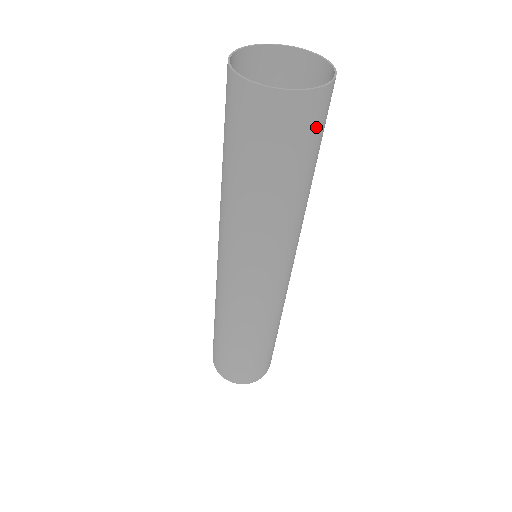
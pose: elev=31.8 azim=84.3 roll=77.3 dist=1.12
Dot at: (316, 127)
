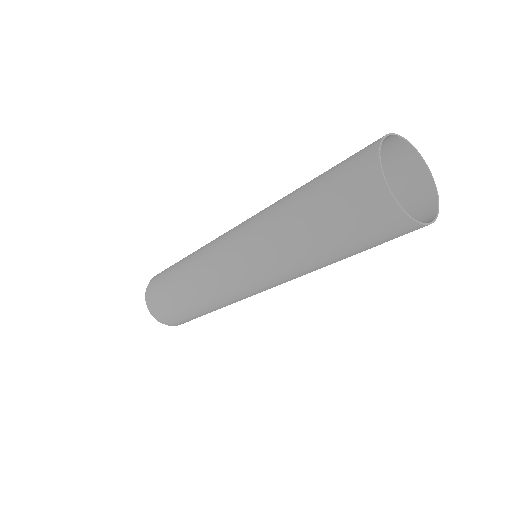
Dot at: occluded
